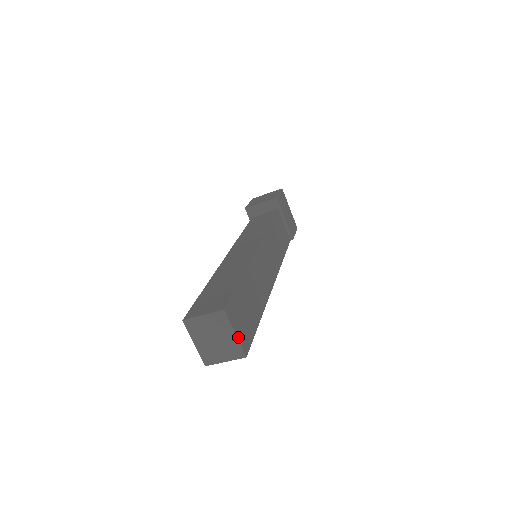
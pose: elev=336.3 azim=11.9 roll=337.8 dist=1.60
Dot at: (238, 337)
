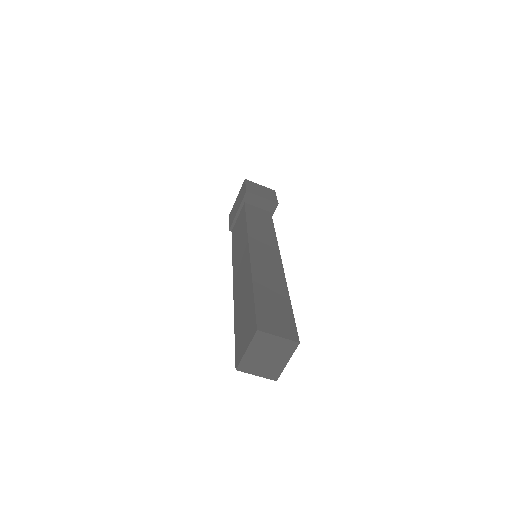
Dot at: (285, 364)
